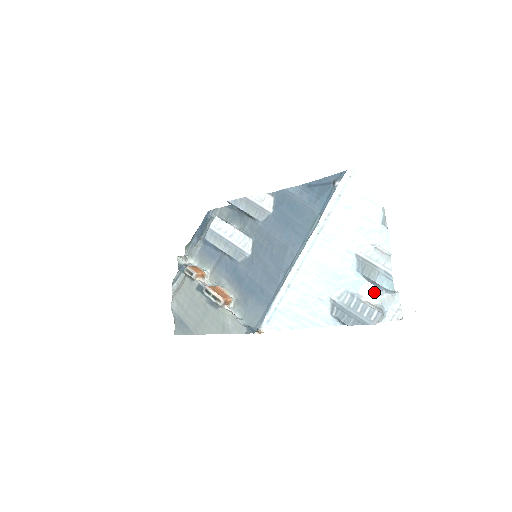
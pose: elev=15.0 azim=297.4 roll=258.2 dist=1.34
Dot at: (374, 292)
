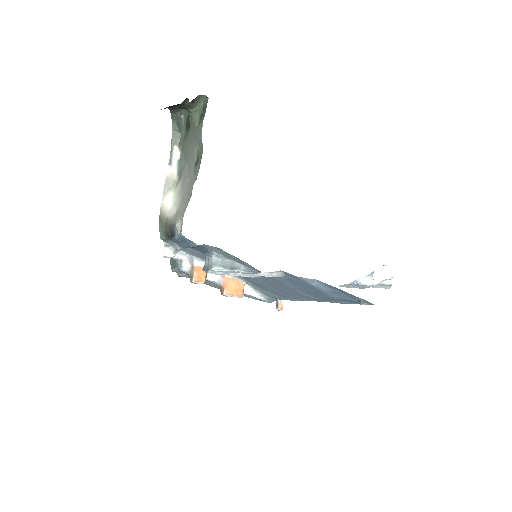
Dot at: occluded
